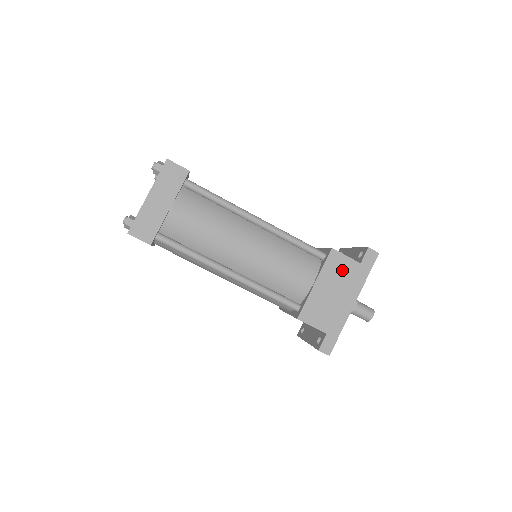
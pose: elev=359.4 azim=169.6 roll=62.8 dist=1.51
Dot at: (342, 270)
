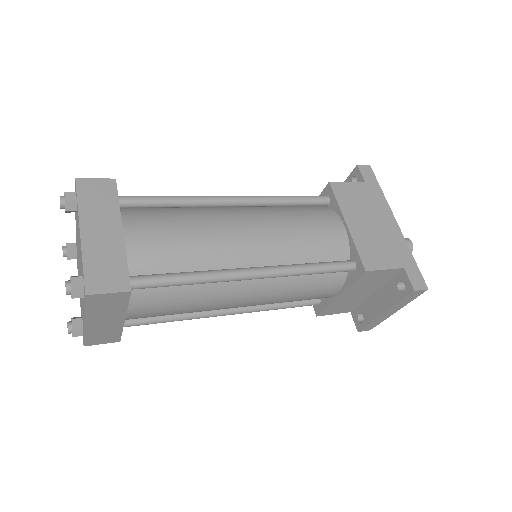
Dot at: (357, 197)
